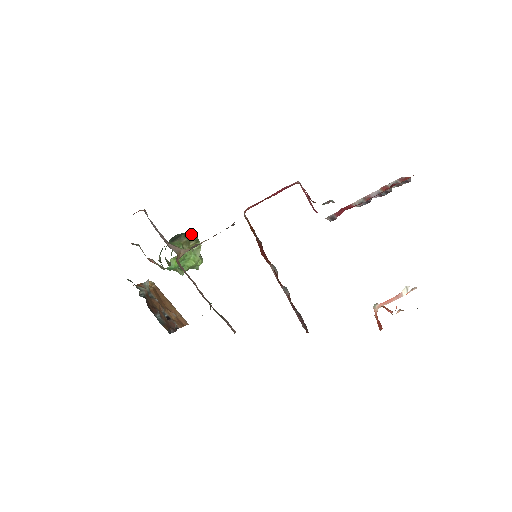
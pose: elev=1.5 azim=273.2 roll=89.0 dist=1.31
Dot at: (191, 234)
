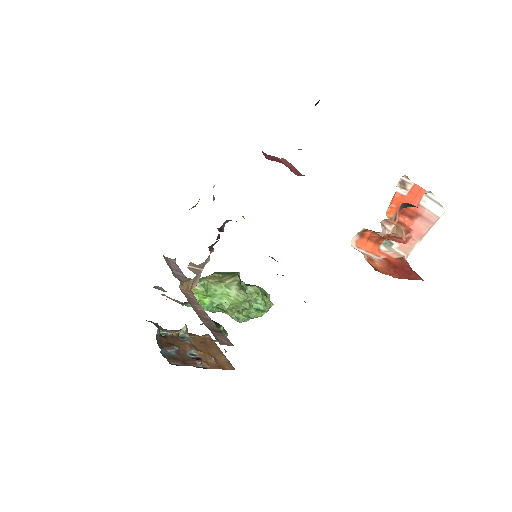
Dot at: (231, 272)
